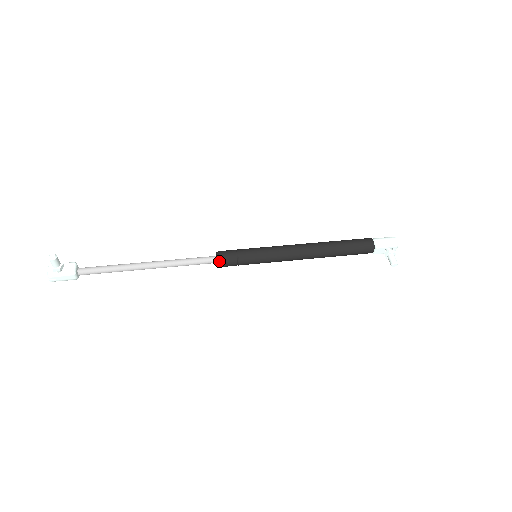
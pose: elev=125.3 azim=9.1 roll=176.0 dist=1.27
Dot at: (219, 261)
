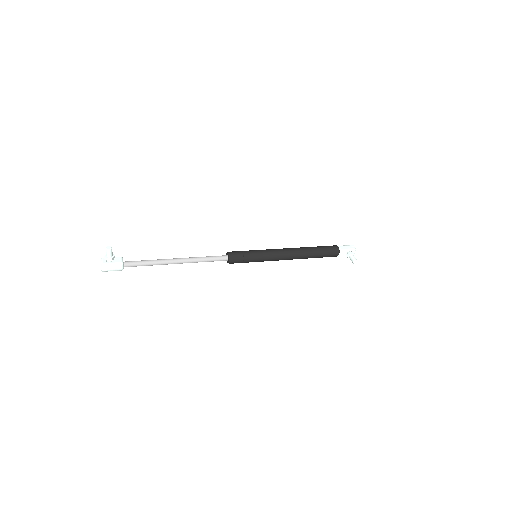
Dot at: (230, 257)
